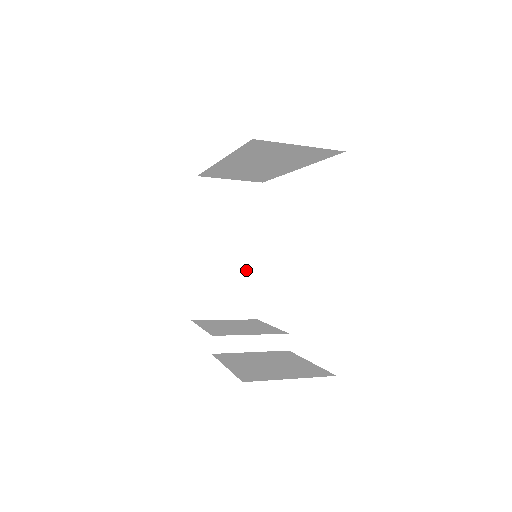
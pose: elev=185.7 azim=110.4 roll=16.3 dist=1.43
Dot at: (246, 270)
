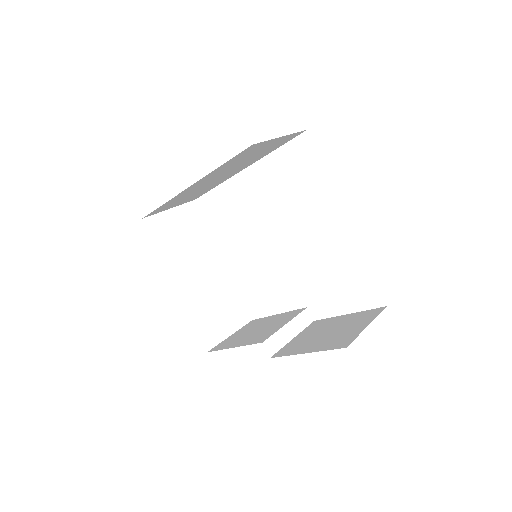
Dot at: (223, 283)
